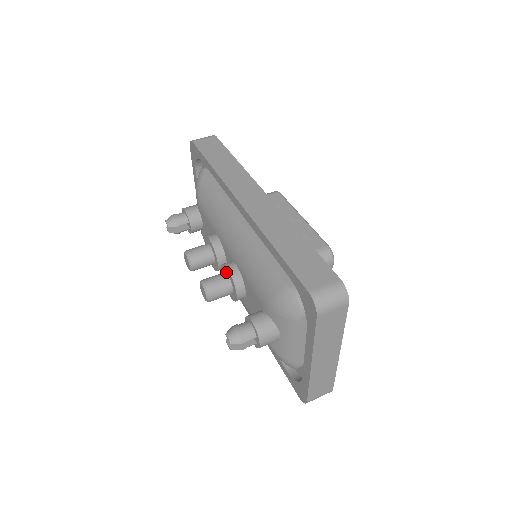
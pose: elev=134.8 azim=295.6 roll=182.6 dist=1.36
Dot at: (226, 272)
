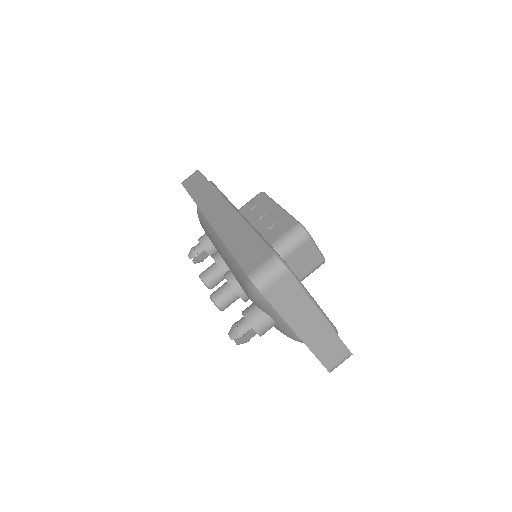
Dot at: occluded
